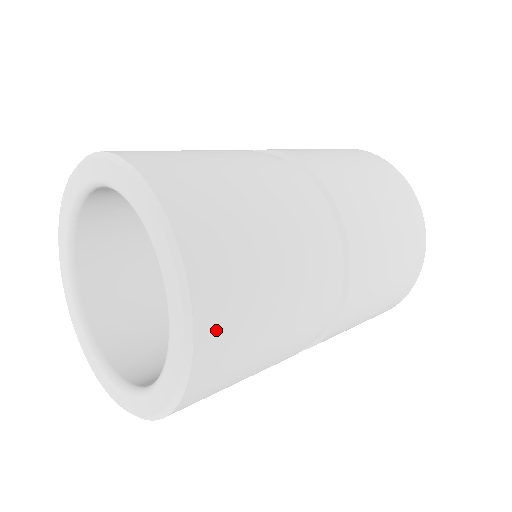
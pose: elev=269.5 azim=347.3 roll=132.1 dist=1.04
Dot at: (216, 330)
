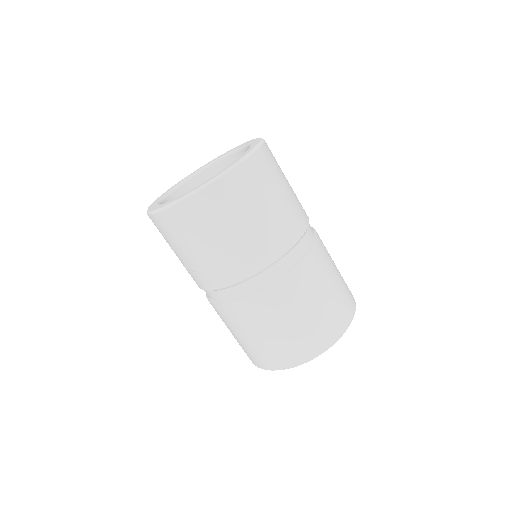
Dot at: (226, 191)
